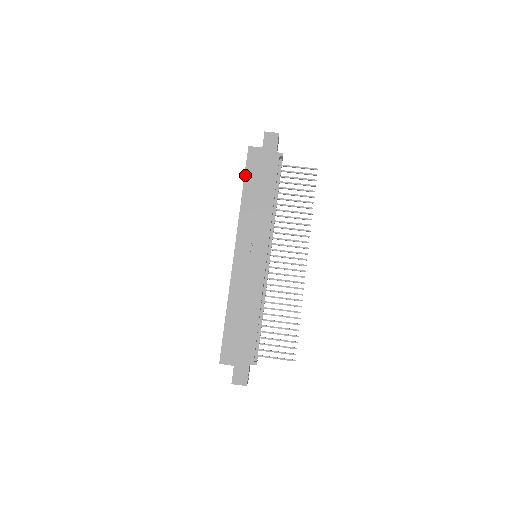
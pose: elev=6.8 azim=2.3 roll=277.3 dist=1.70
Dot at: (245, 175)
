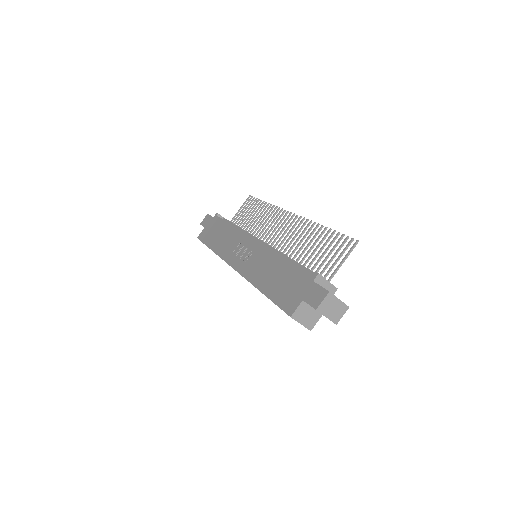
Dot at: (206, 245)
